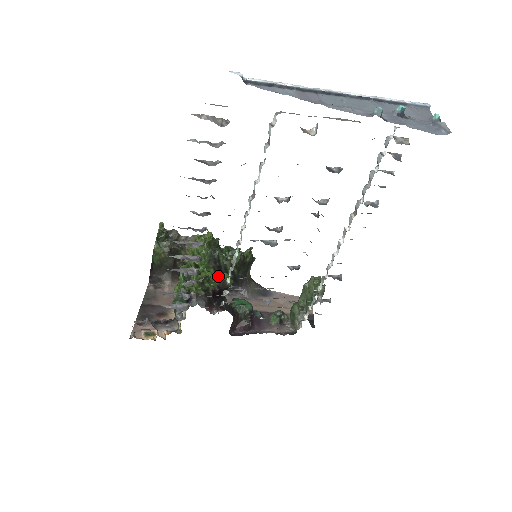
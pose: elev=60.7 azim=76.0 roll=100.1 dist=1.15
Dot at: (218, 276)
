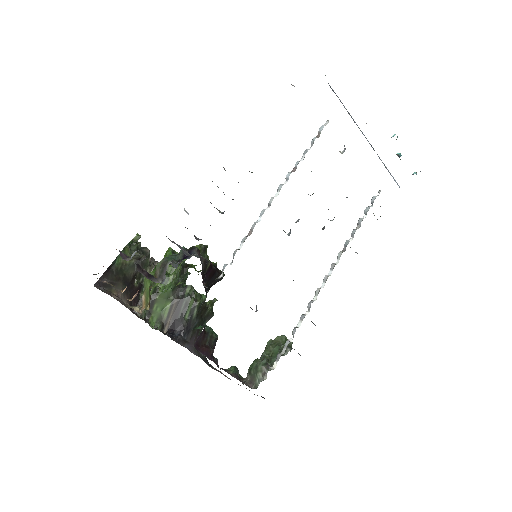
Dot at: occluded
